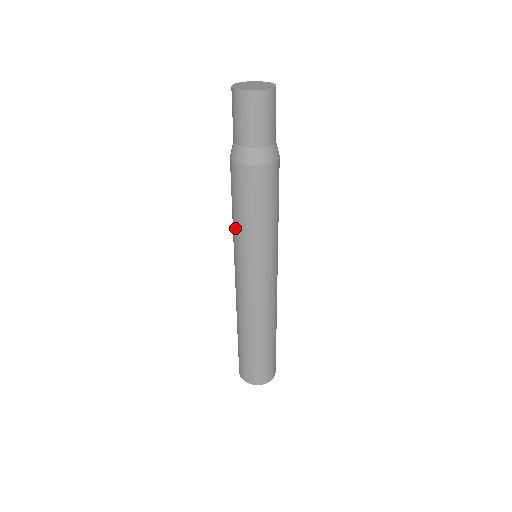
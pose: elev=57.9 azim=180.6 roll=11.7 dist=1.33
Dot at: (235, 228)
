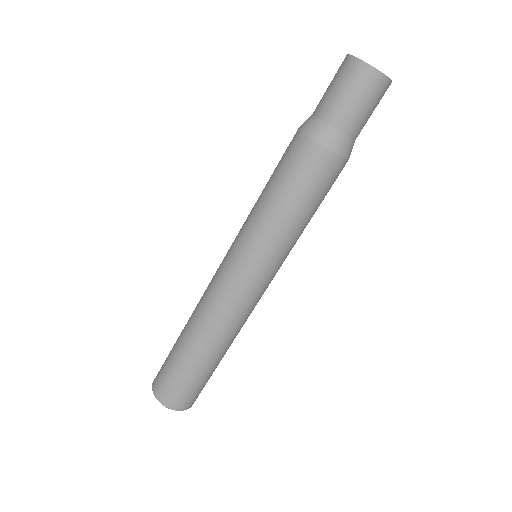
Dot at: (258, 211)
